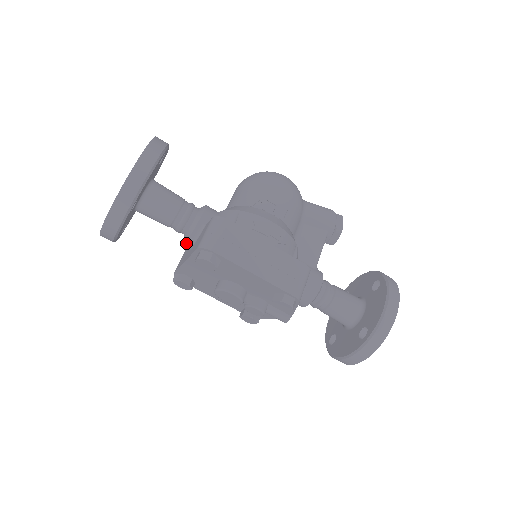
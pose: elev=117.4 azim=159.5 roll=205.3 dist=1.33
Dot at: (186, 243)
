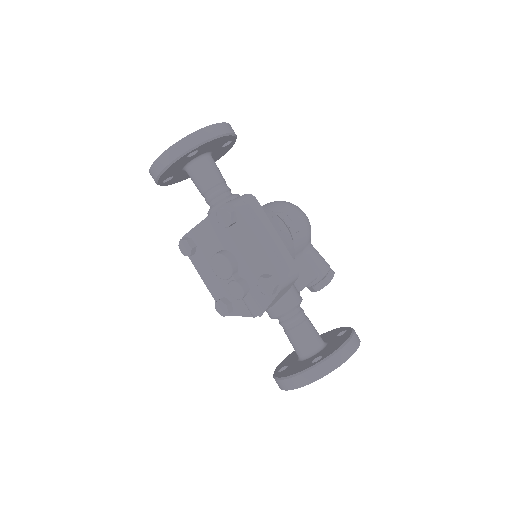
Dot at: (209, 213)
